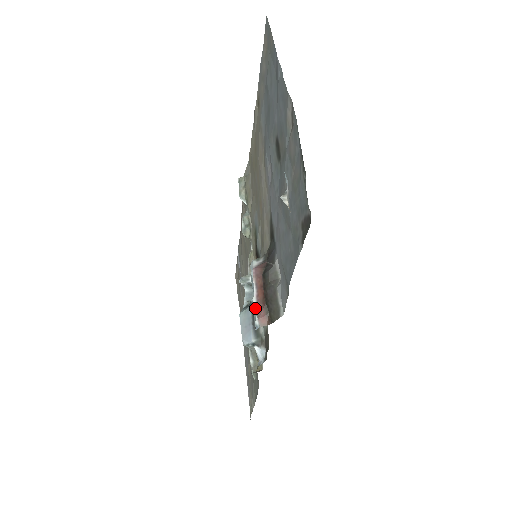
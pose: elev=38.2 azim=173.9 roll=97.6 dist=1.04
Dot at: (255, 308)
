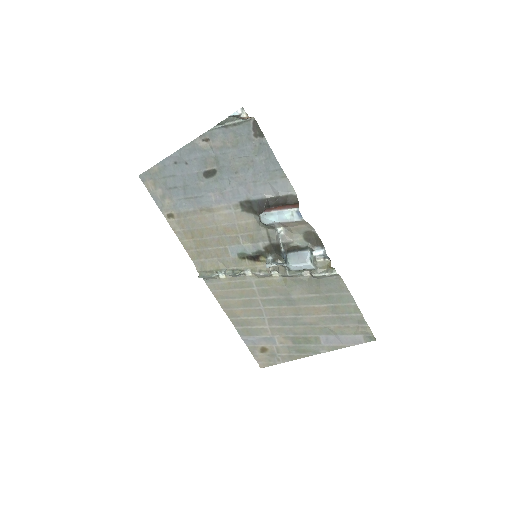
Dot at: (287, 210)
